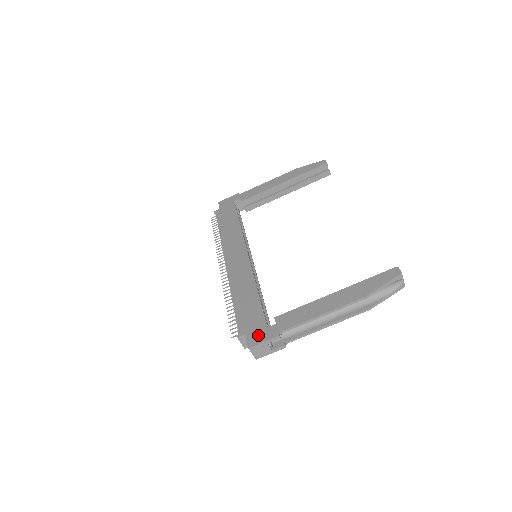
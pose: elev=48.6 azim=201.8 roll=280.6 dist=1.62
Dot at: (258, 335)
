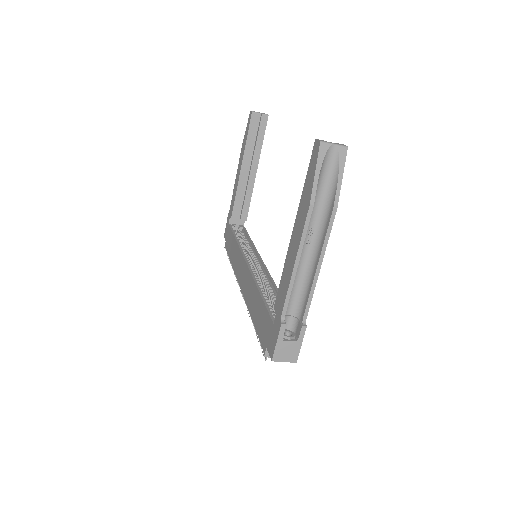
Dot at: (271, 339)
